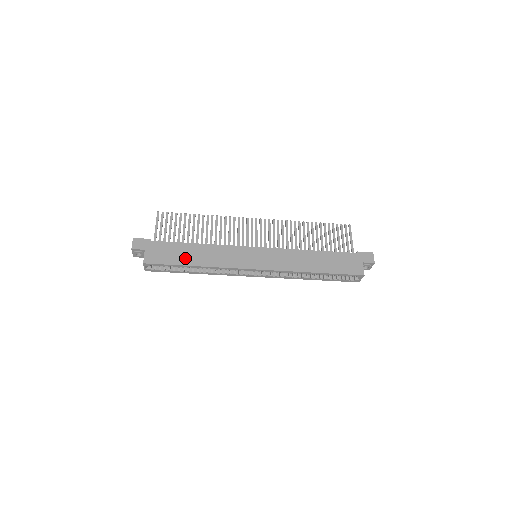
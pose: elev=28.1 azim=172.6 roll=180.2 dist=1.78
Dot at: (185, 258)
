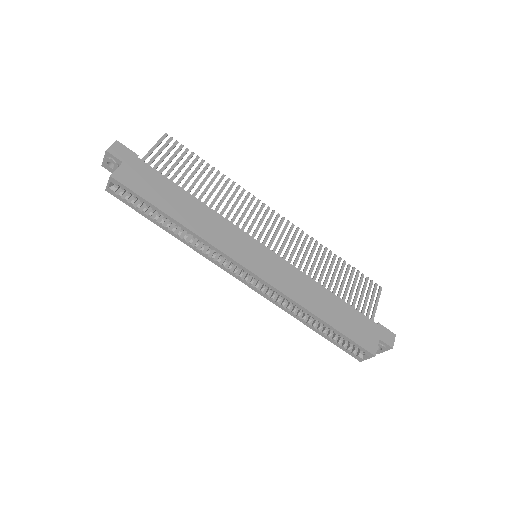
Dot at: (168, 203)
